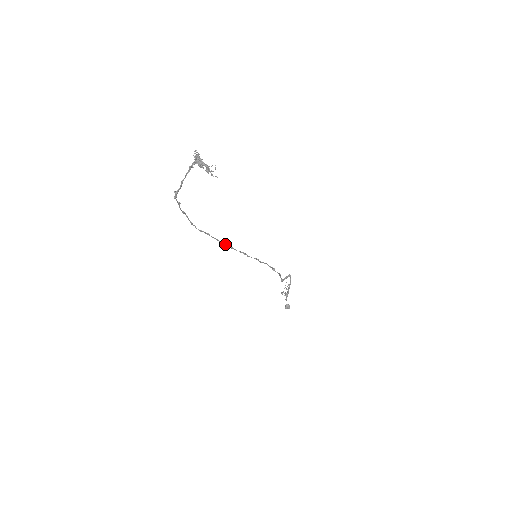
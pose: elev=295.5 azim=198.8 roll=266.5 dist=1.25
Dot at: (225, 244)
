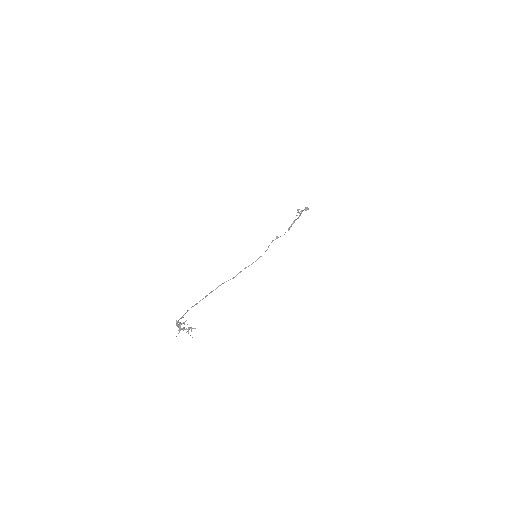
Dot at: occluded
